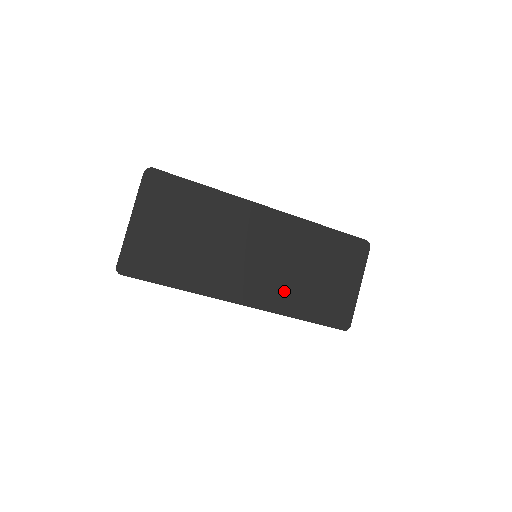
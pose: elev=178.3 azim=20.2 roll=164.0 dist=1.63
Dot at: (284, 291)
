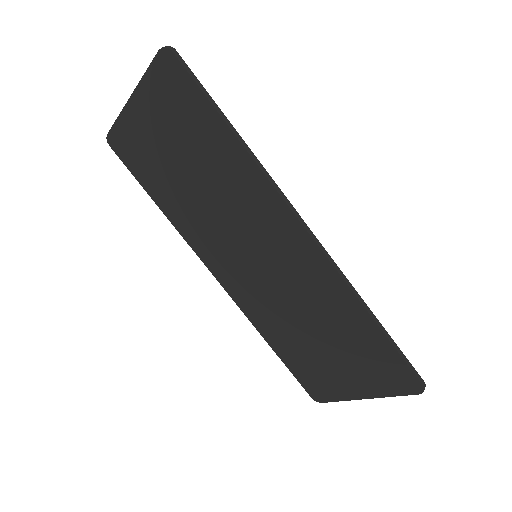
Dot at: (267, 311)
